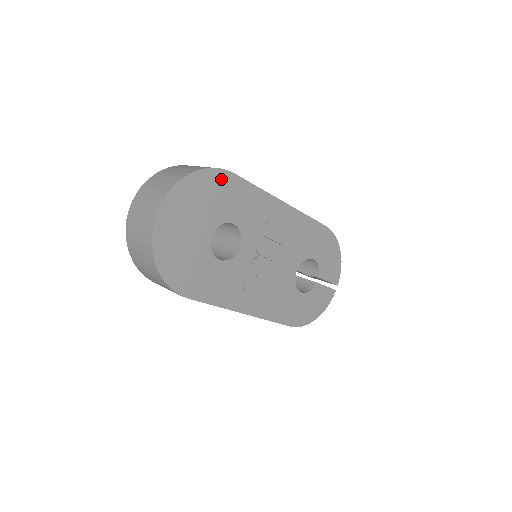
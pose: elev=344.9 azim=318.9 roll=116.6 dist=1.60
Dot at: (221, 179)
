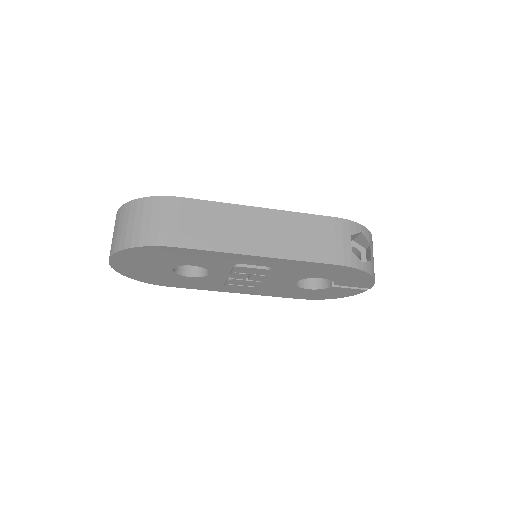
Dot at: (161, 250)
